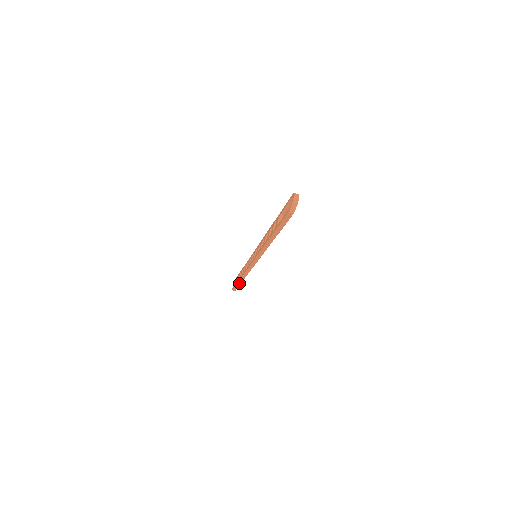
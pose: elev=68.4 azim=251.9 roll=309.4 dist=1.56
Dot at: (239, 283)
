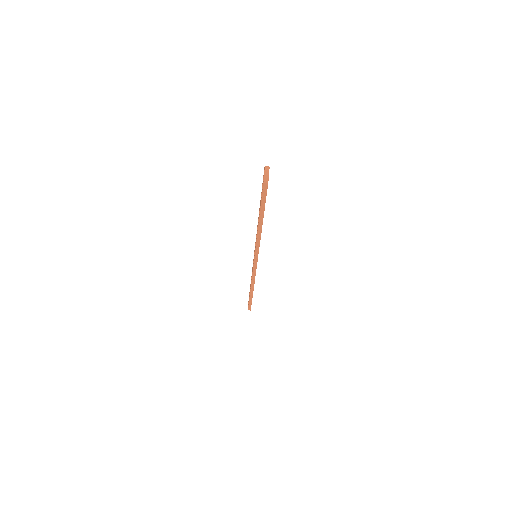
Dot at: (251, 297)
